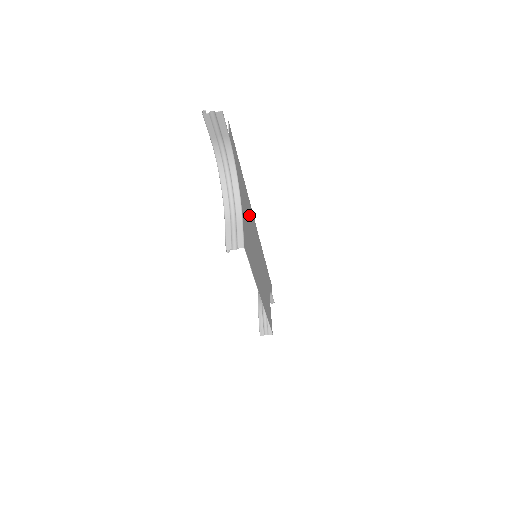
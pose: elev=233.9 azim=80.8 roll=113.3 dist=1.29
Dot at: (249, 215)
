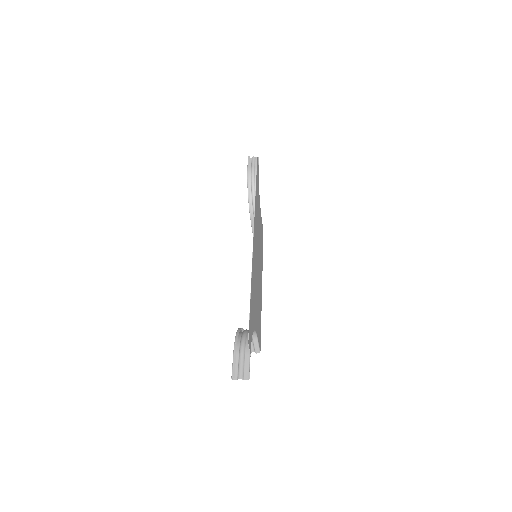
Dot at: (255, 279)
